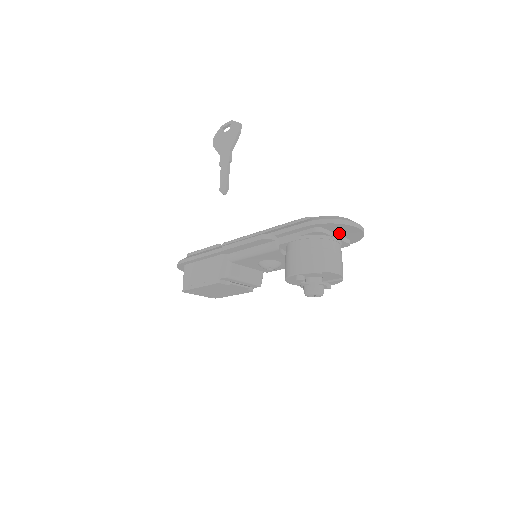
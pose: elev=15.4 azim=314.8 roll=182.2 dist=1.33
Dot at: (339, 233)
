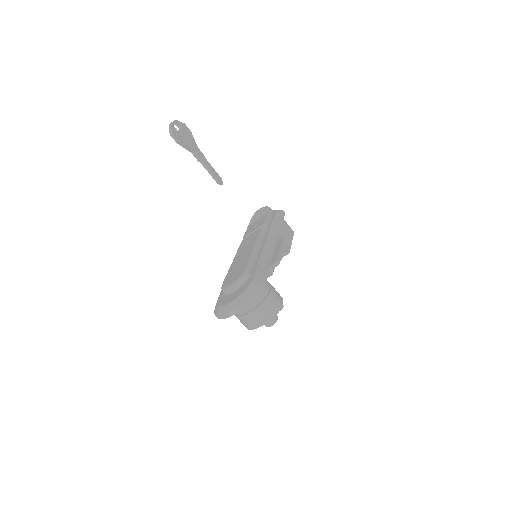
Dot at: occluded
